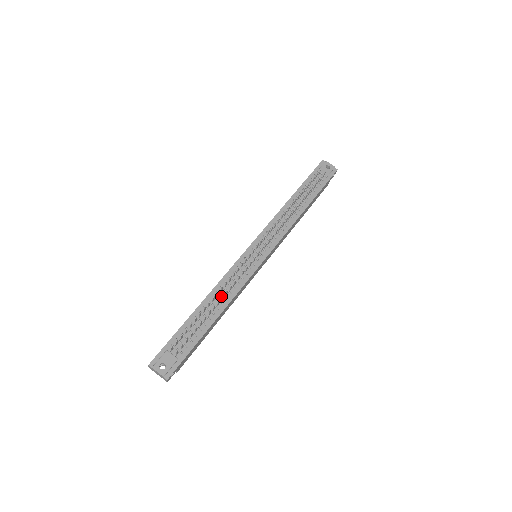
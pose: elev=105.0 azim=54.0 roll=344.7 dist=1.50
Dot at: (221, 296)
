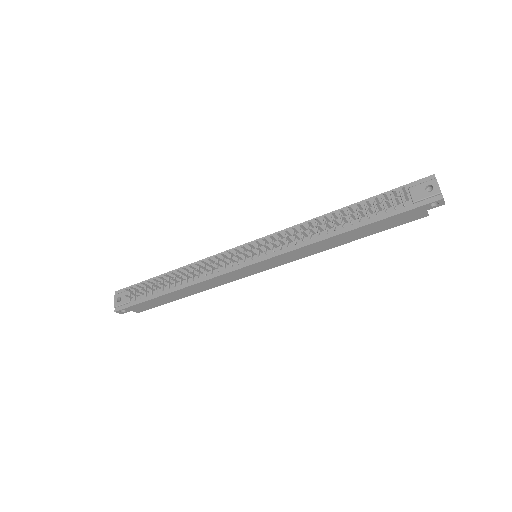
Dot at: occluded
